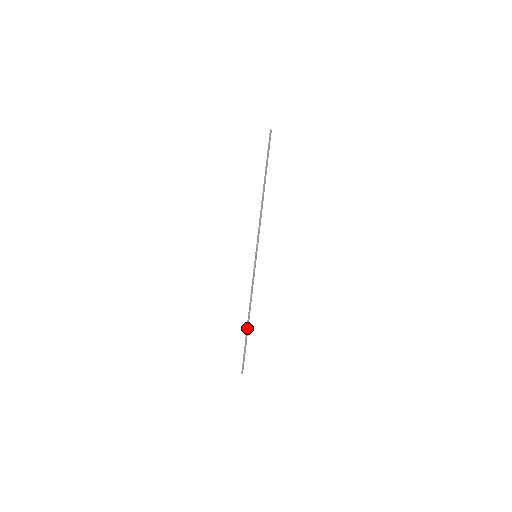
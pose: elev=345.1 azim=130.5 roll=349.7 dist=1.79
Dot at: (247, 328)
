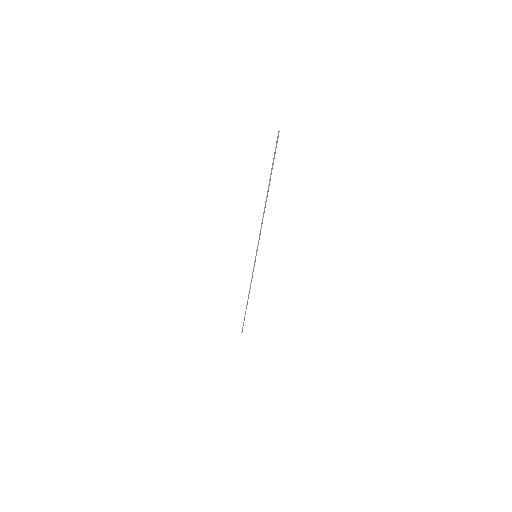
Dot at: (246, 306)
